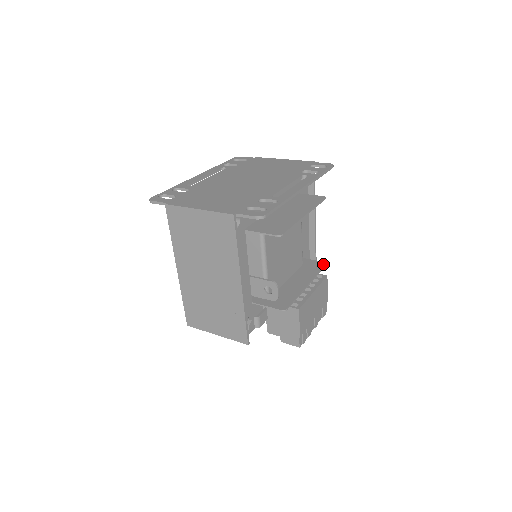
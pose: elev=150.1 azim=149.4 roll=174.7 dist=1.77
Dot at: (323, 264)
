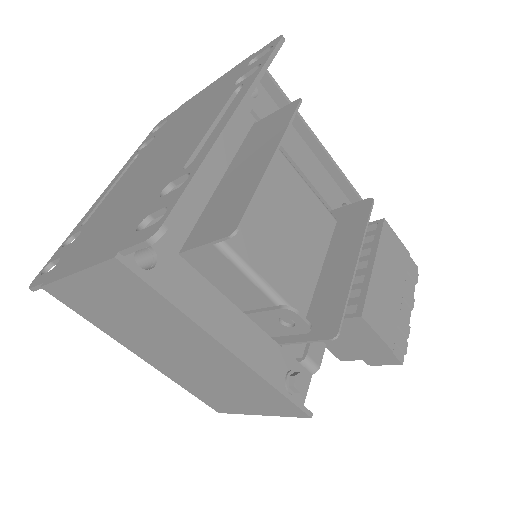
Dot at: (368, 203)
